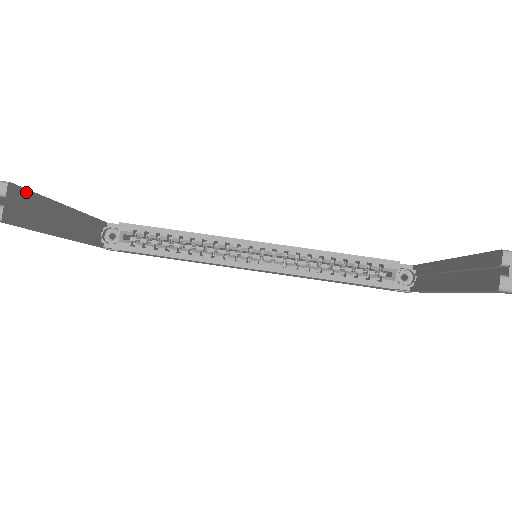
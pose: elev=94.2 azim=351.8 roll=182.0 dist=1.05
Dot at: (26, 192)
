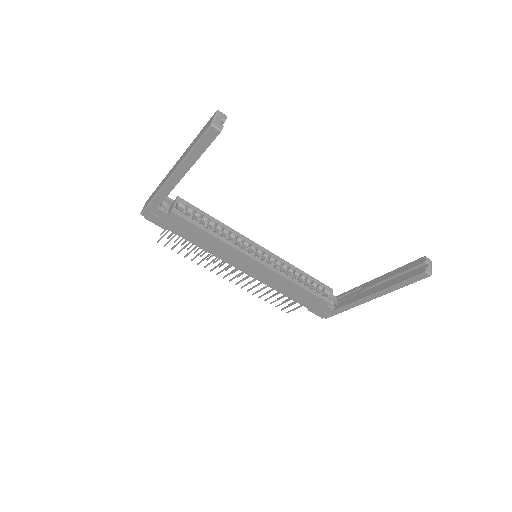
Dot at: occluded
